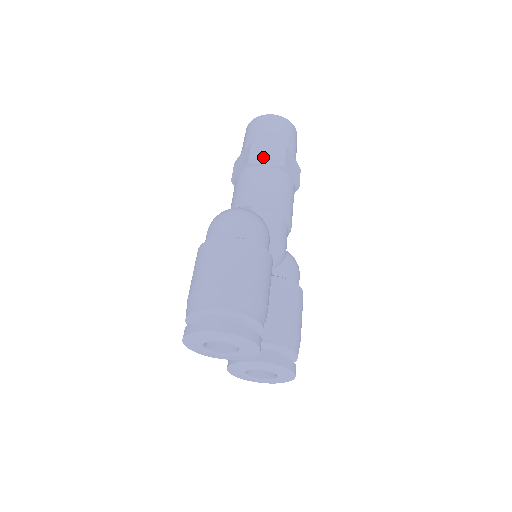
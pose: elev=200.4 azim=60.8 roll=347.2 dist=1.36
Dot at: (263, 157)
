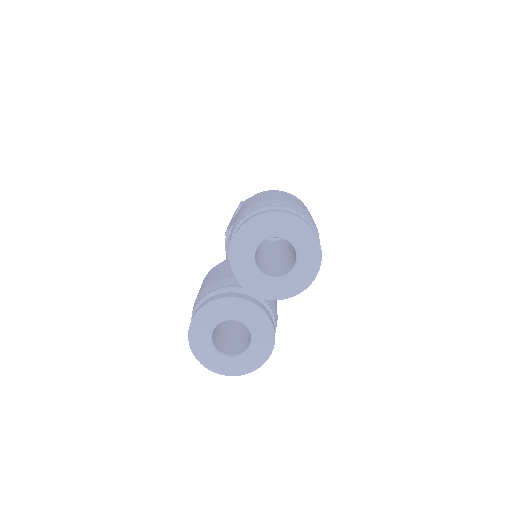
Dot at: occluded
